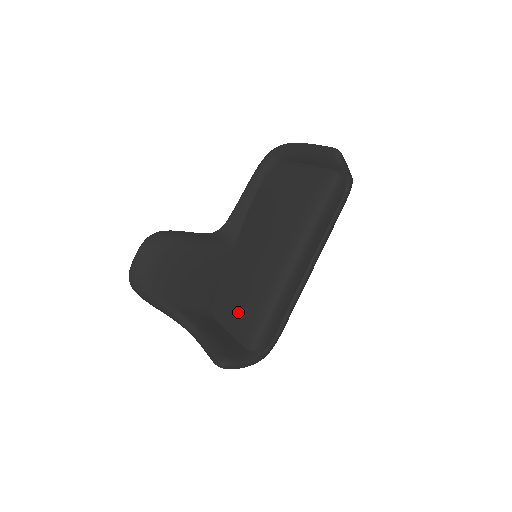
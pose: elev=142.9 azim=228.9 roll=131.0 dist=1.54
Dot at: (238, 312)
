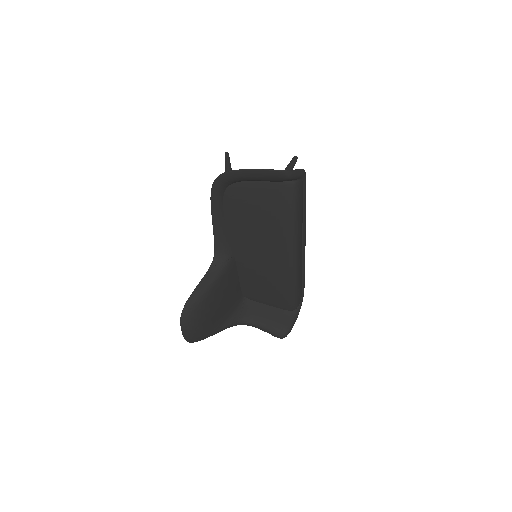
Dot at: (268, 295)
